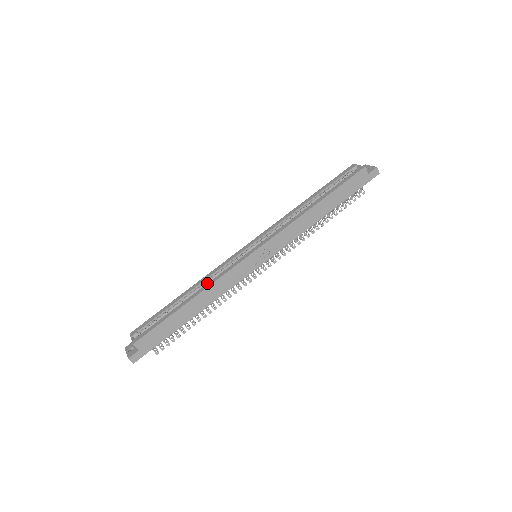
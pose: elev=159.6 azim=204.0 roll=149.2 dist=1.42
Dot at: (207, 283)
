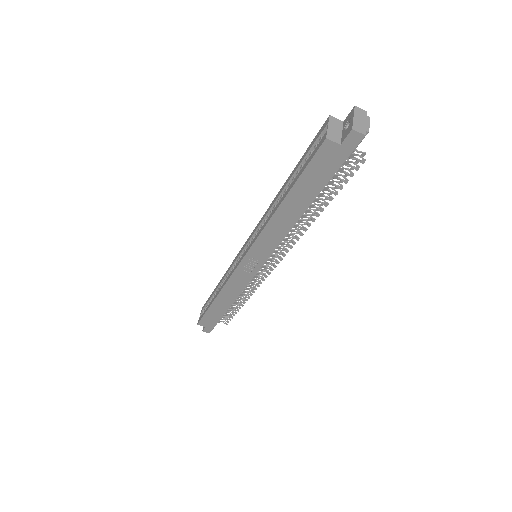
Dot at: occluded
